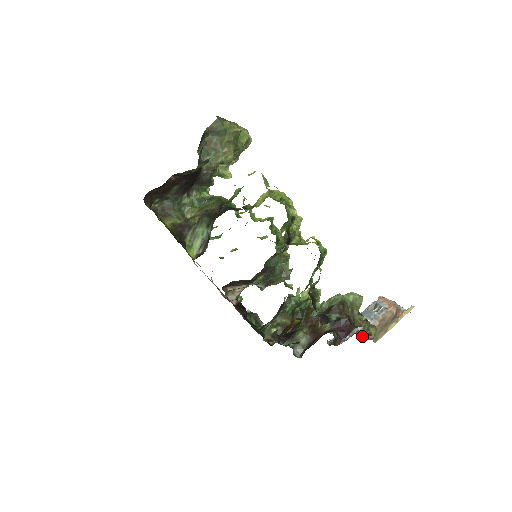
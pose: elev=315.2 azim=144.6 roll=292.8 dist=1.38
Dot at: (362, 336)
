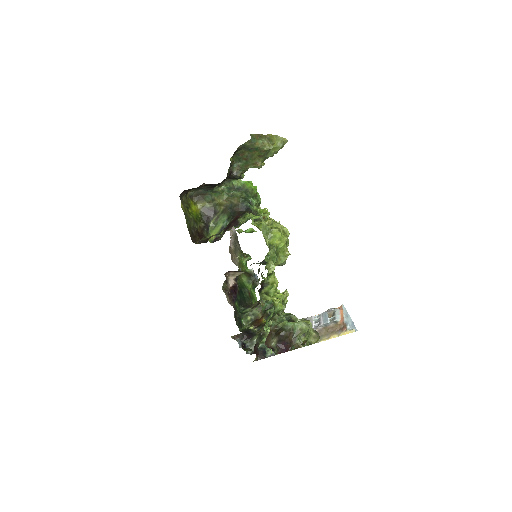
Dot at: occluded
